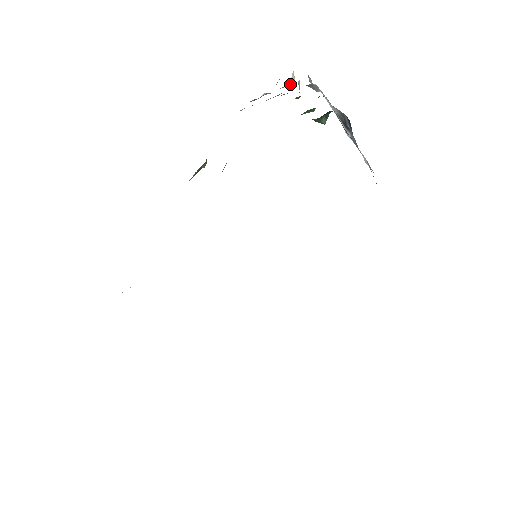
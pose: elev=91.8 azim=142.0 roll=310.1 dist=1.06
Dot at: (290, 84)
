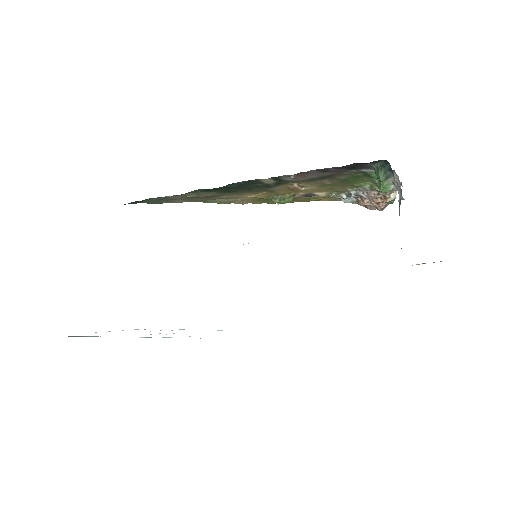
Dot at: (388, 199)
